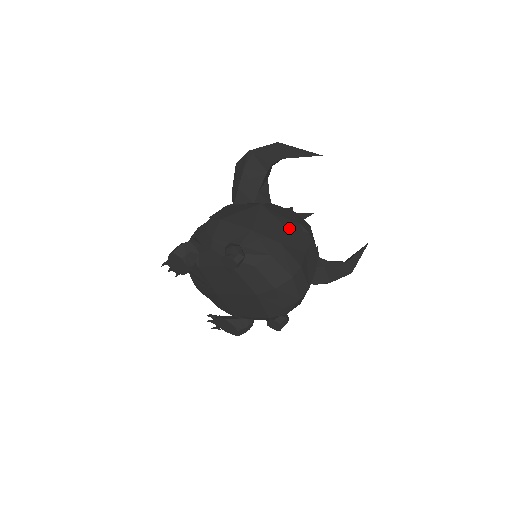
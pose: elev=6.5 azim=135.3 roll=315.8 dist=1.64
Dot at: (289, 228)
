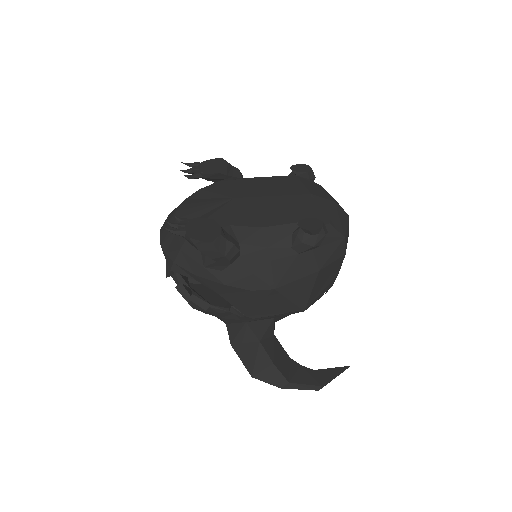
Dot at: occluded
